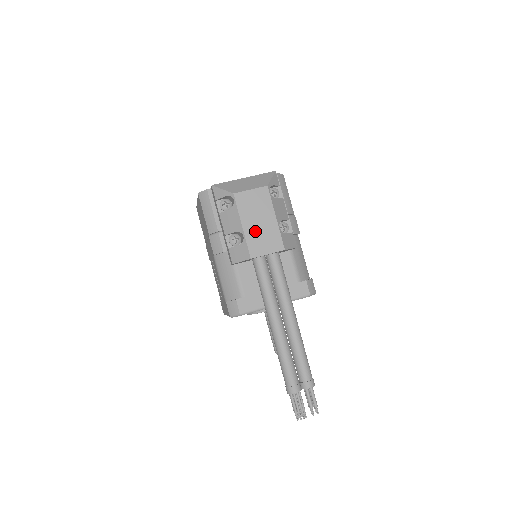
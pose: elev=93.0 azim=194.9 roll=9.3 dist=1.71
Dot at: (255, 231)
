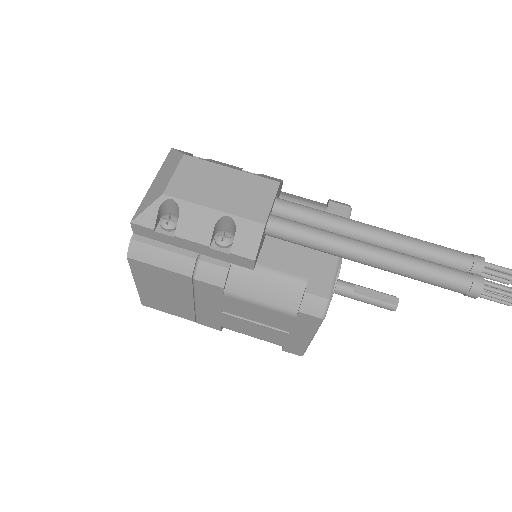
Dot at: (232, 199)
